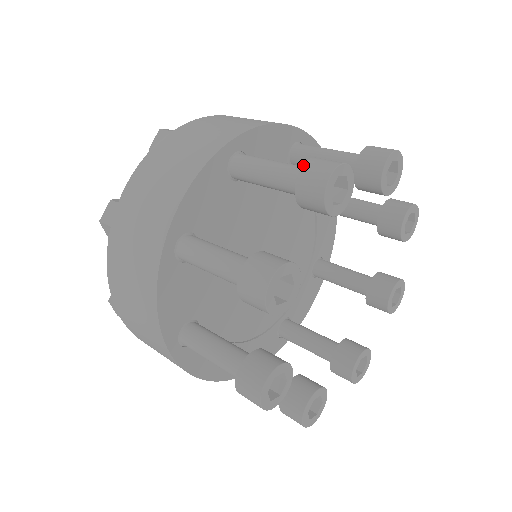
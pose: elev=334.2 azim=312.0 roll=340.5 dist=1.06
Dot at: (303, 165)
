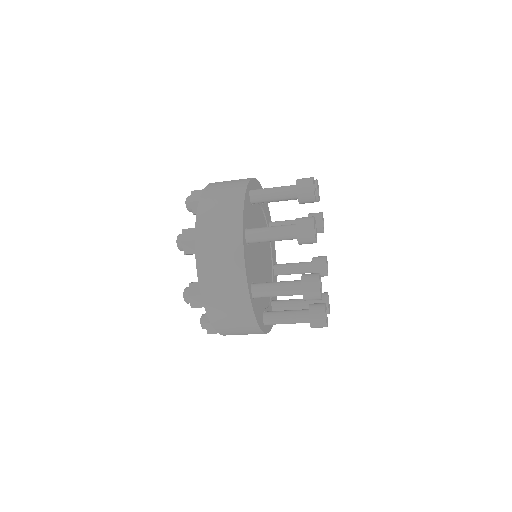
Dot at: (297, 181)
